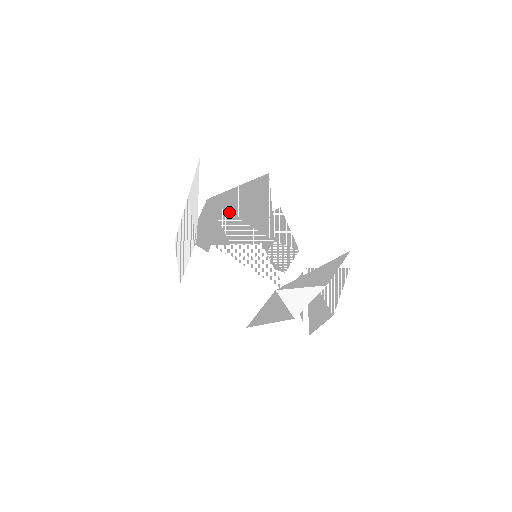
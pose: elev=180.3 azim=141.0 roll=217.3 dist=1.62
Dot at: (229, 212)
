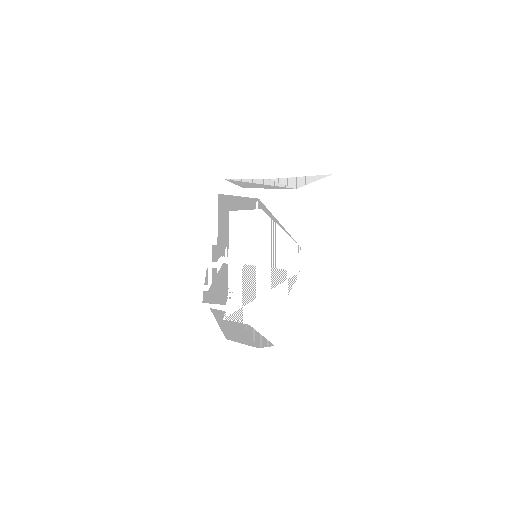
Dot at: occluded
